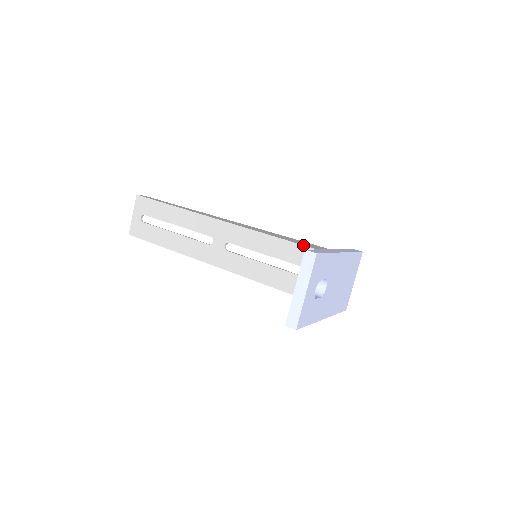
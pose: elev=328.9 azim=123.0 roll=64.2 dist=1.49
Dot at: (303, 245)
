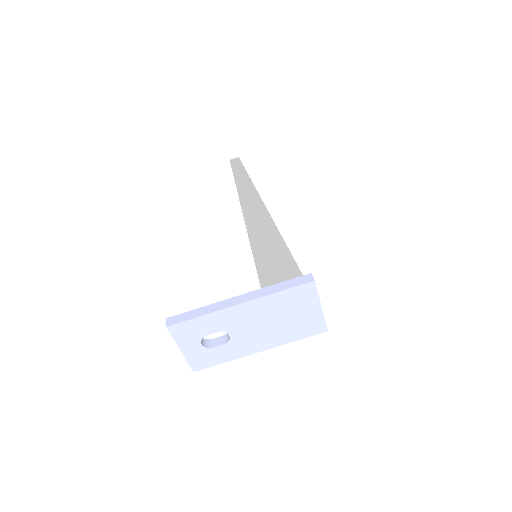
Dot at: occluded
